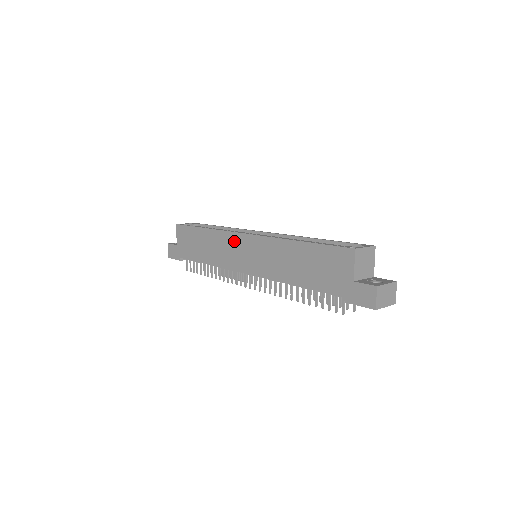
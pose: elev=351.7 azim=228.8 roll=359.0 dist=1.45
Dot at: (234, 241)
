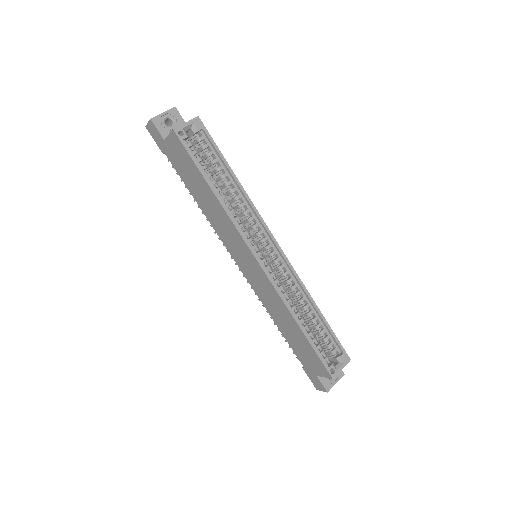
Dot at: (241, 245)
